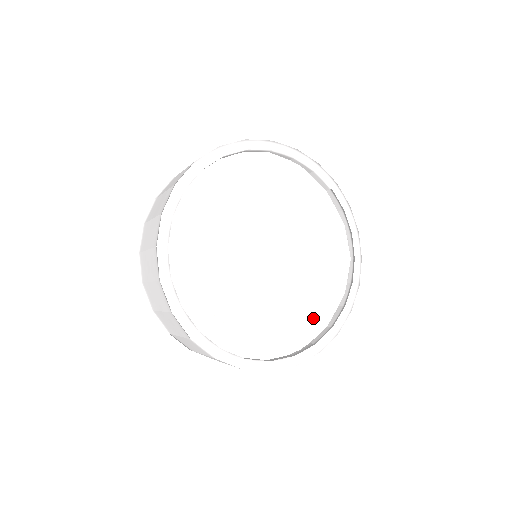
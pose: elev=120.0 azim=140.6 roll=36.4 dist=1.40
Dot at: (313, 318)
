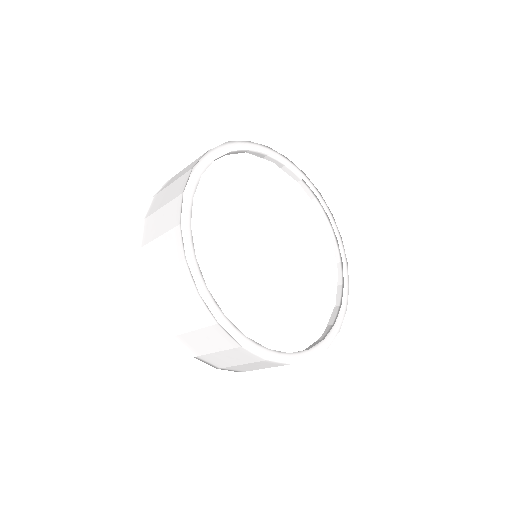
Dot at: (326, 300)
